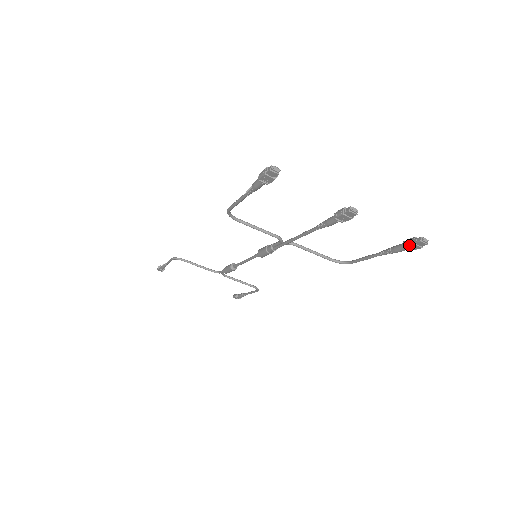
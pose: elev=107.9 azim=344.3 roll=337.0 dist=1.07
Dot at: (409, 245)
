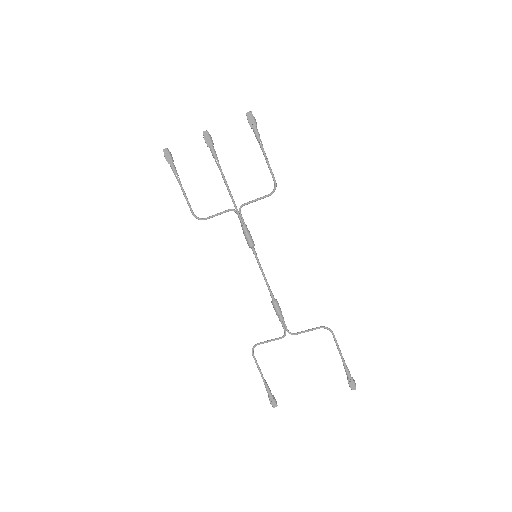
Dot at: (249, 122)
